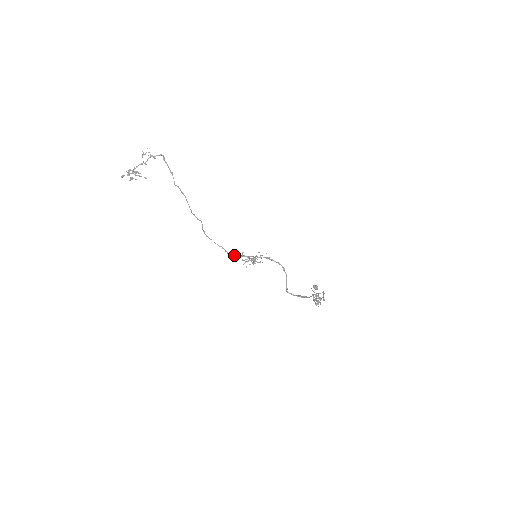
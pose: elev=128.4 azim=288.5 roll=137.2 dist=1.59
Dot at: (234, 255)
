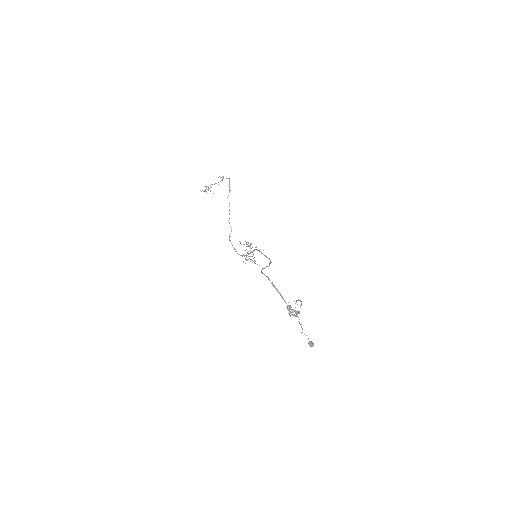
Dot at: (241, 255)
